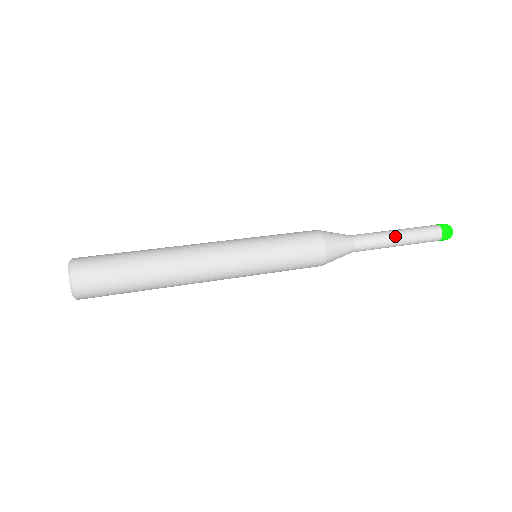
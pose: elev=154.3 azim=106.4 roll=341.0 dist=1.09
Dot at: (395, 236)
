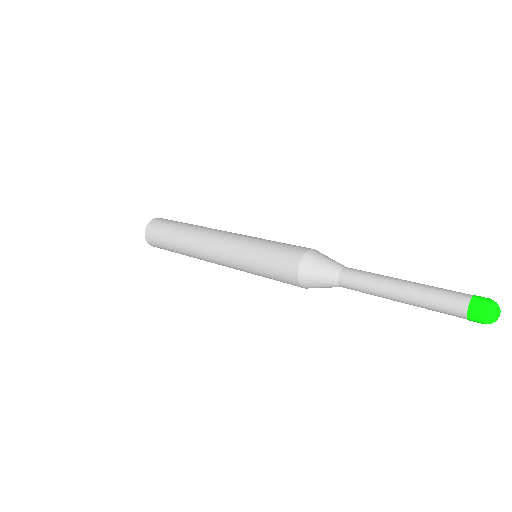
Dot at: (394, 281)
